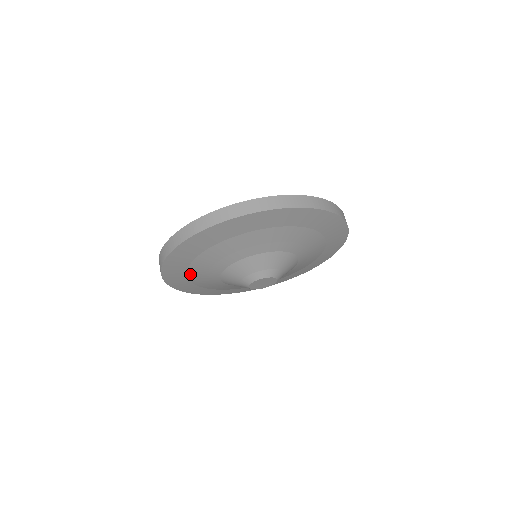
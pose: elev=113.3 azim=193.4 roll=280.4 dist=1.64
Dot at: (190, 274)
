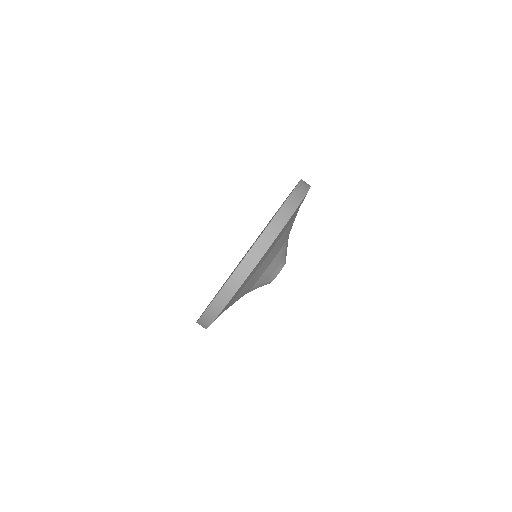
Dot at: (229, 306)
